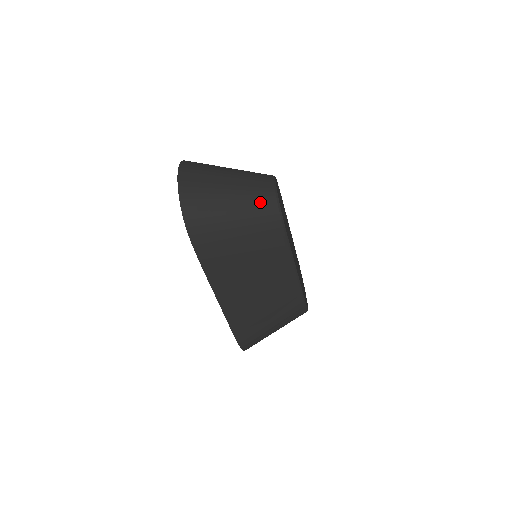
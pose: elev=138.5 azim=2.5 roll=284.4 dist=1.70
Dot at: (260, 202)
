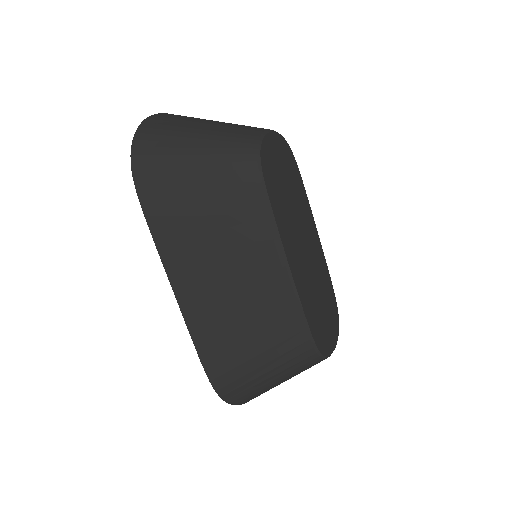
Dot at: (233, 144)
